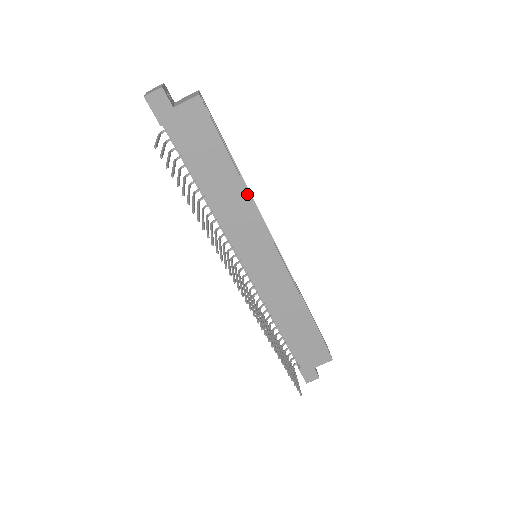
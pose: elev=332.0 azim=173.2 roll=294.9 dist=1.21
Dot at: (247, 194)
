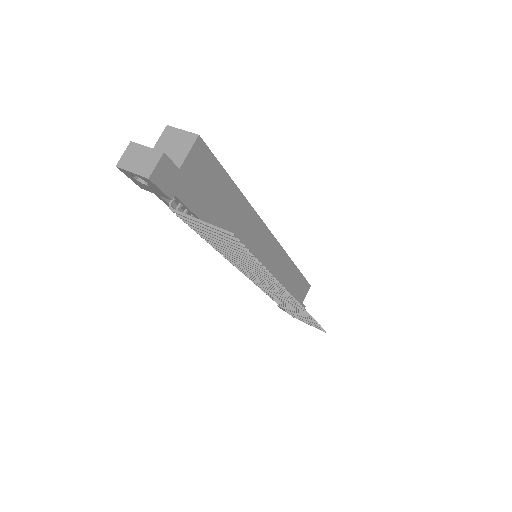
Dot at: (250, 208)
